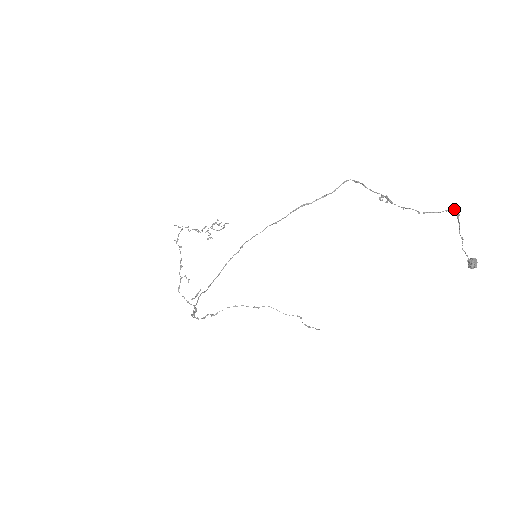
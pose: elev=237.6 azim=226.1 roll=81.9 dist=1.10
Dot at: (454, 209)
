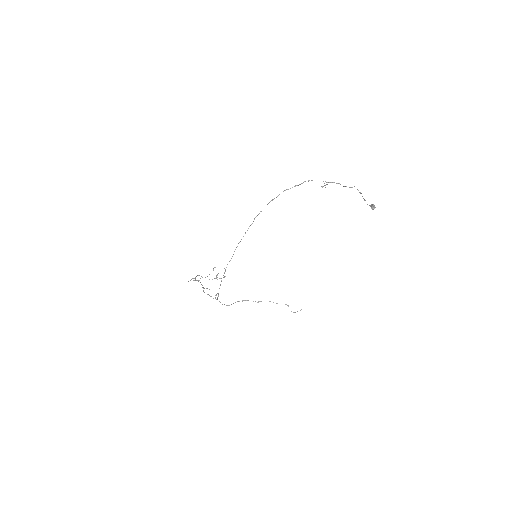
Dot at: (357, 189)
